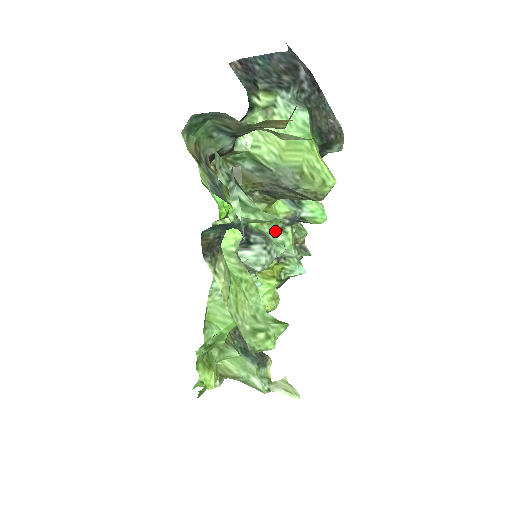
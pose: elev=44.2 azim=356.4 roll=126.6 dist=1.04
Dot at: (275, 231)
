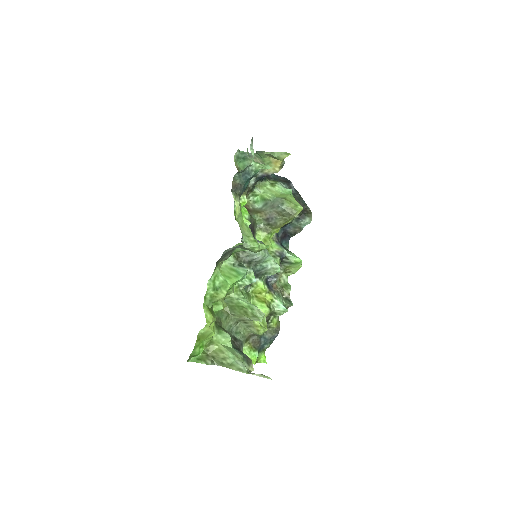
Dot at: occluded
